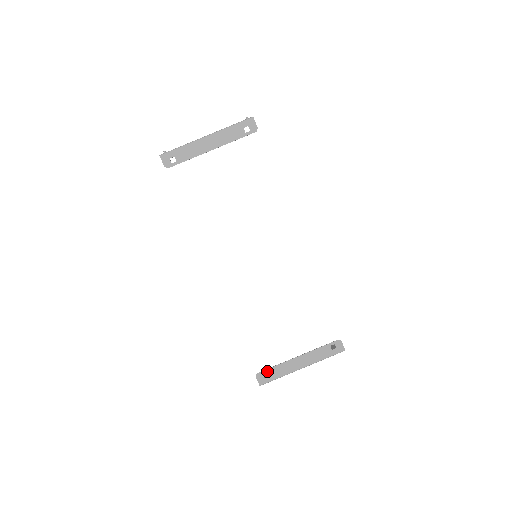
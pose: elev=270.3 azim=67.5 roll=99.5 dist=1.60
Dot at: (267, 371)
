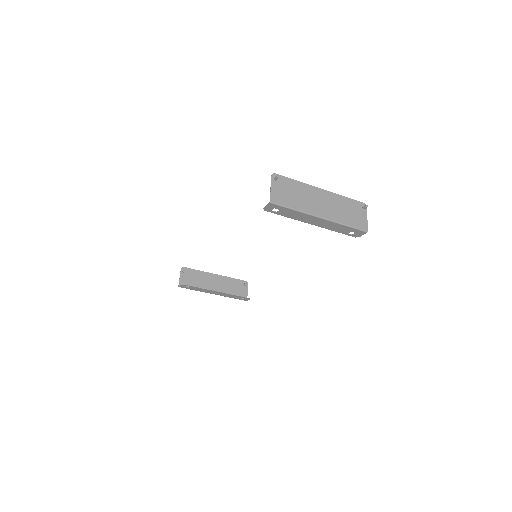
Dot at: (191, 287)
